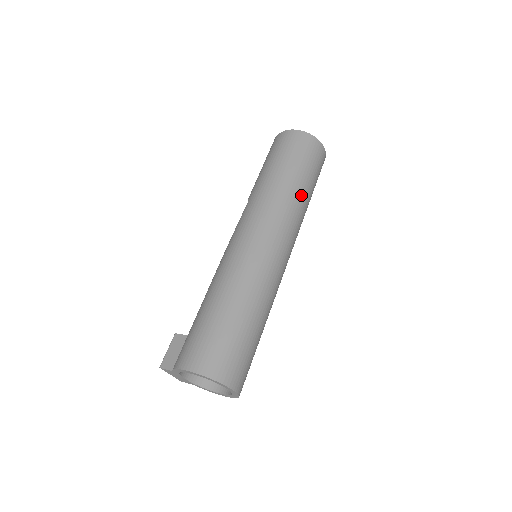
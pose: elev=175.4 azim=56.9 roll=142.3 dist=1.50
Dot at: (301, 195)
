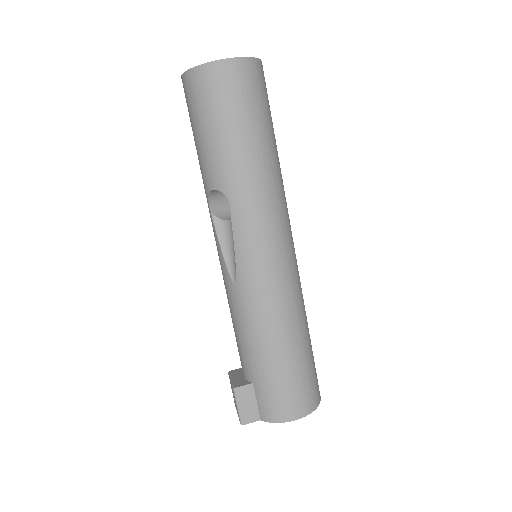
Dot at: occluded
